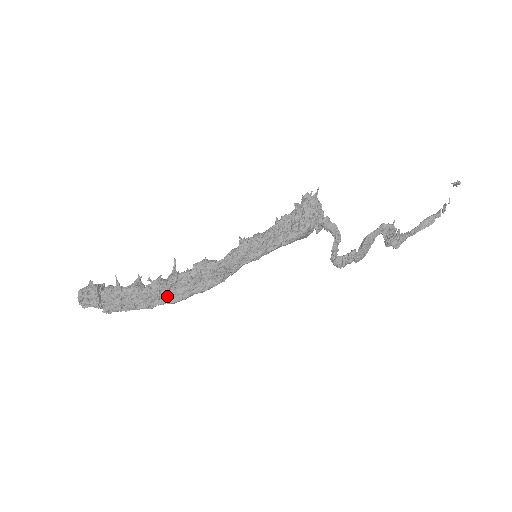
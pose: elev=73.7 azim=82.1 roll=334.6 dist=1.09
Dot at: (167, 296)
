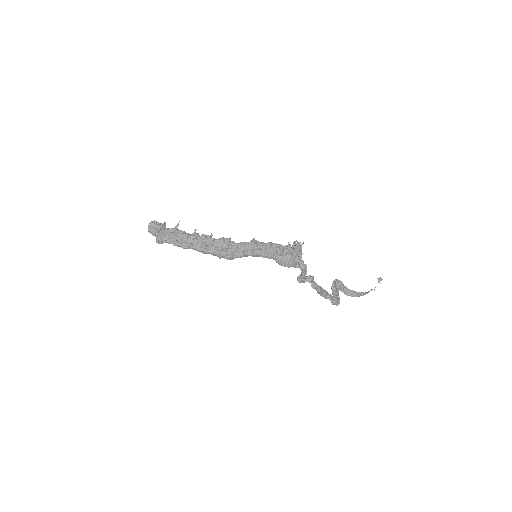
Dot at: (198, 243)
